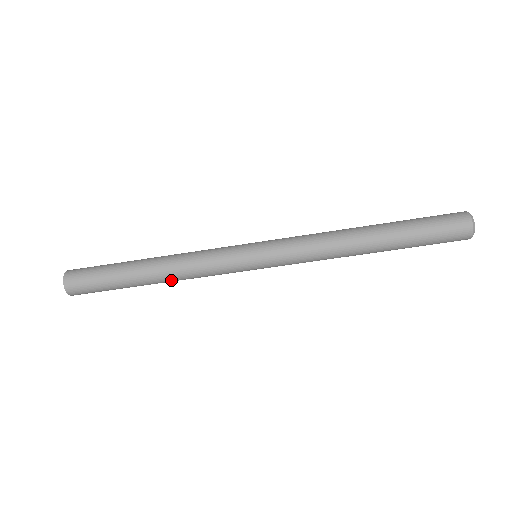
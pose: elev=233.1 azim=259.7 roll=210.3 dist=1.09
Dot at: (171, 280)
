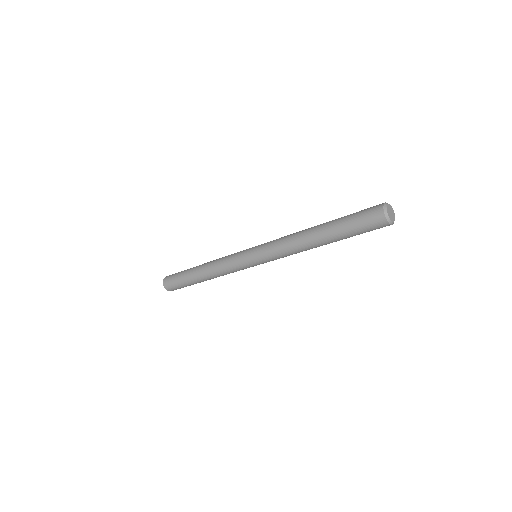
Dot at: occluded
